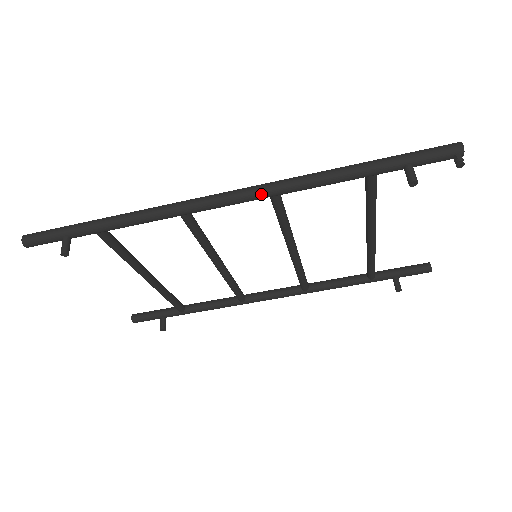
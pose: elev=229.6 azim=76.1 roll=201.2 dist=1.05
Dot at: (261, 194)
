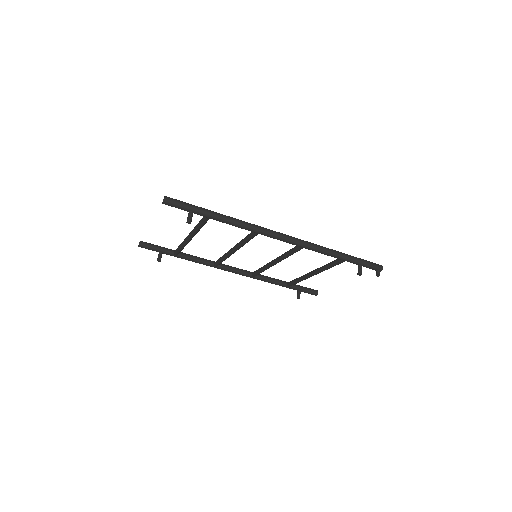
Dot at: (299, 245)
